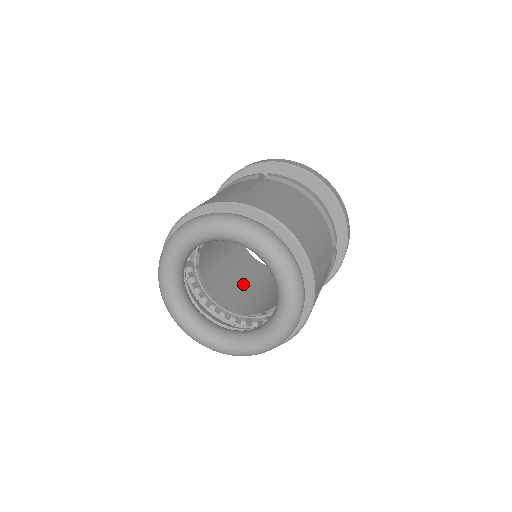
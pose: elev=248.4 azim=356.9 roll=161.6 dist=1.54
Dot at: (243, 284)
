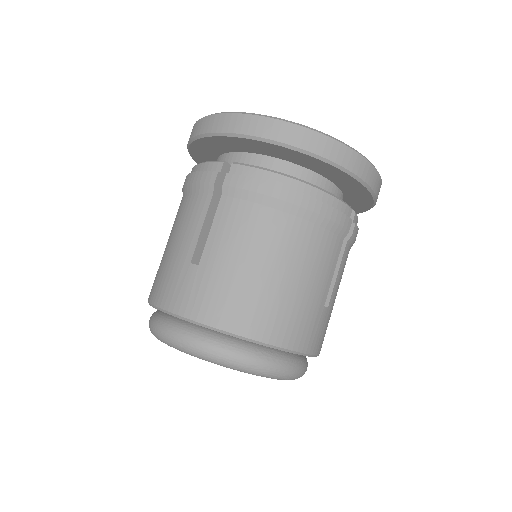
Dot at: occluded
